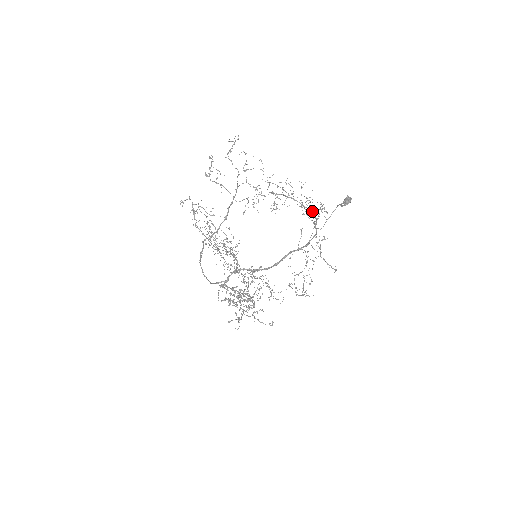
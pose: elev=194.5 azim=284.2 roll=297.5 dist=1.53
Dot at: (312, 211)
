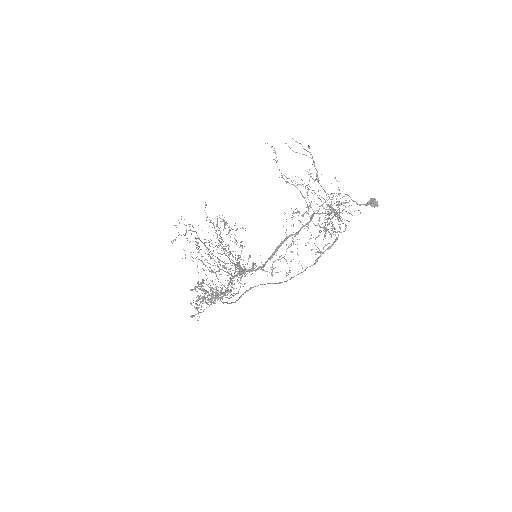
Dot at: occluded
